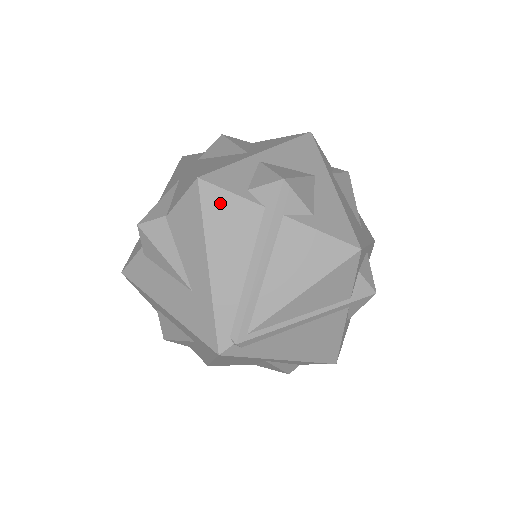
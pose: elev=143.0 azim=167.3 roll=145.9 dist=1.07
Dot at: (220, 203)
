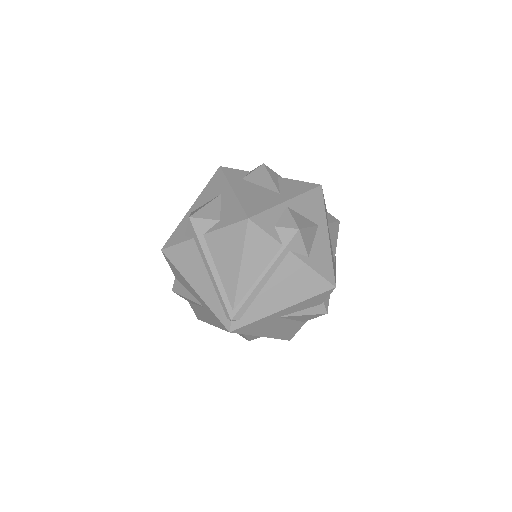
Dot at: (176, 254)
